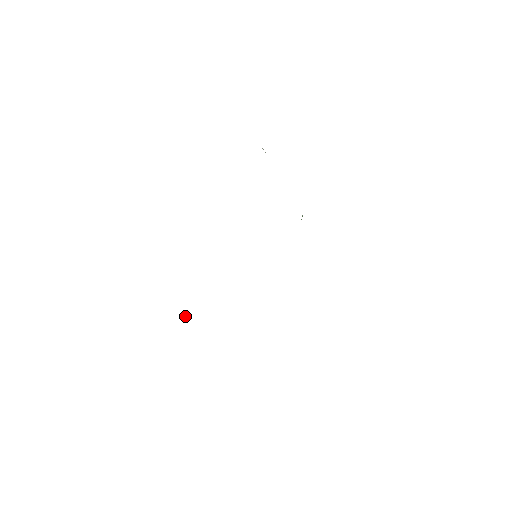
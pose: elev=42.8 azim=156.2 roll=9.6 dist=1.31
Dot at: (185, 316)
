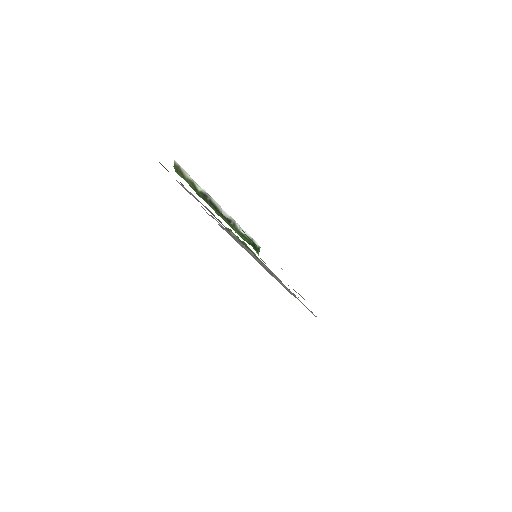
Dot at: (260, 260)
